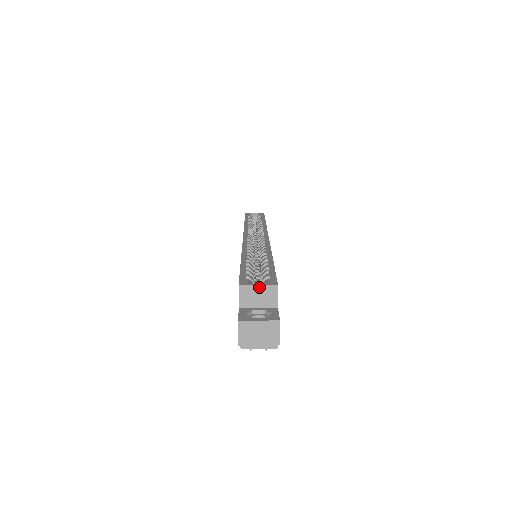
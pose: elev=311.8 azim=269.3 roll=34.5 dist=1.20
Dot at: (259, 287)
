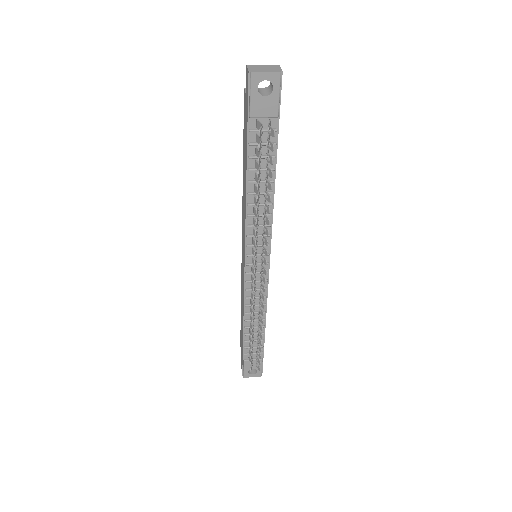
Dot at: (260, 88)
